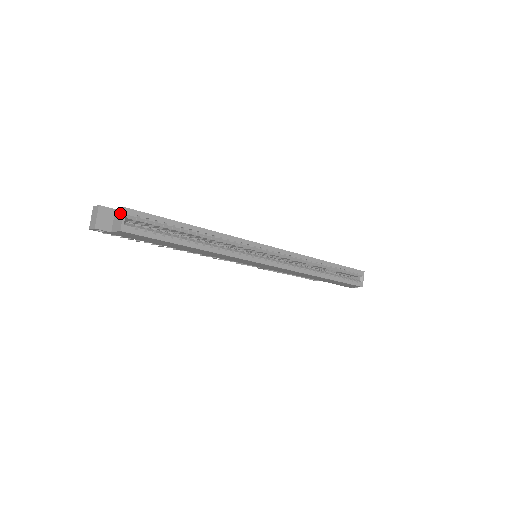
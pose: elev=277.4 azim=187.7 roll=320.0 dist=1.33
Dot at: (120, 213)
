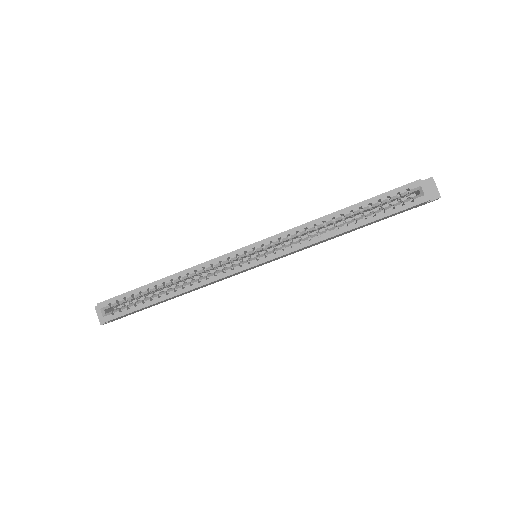
Dot at: (101, 308)
